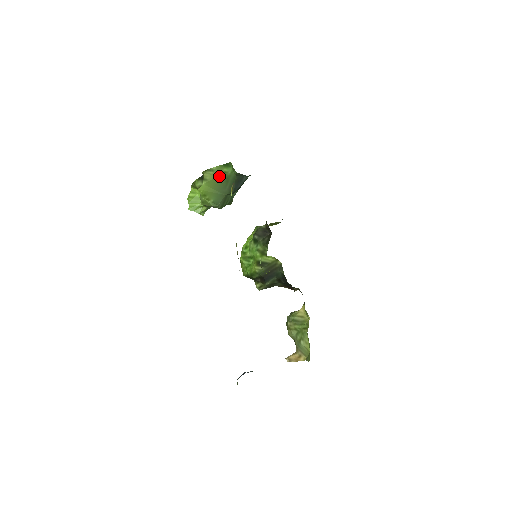
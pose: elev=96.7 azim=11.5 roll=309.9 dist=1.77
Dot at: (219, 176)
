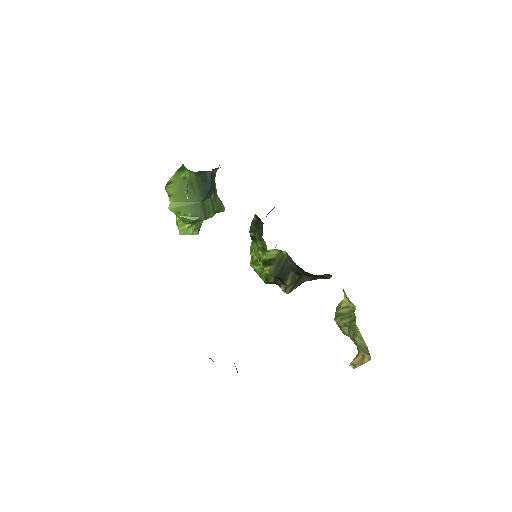
Dot at: (181, 185)
